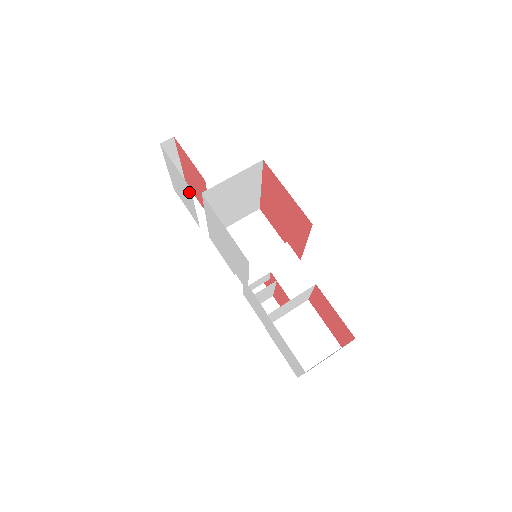
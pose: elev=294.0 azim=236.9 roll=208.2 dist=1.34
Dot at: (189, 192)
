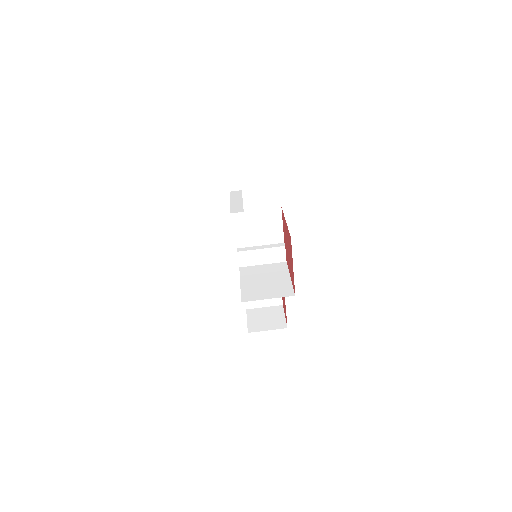
Dot at: occluded
